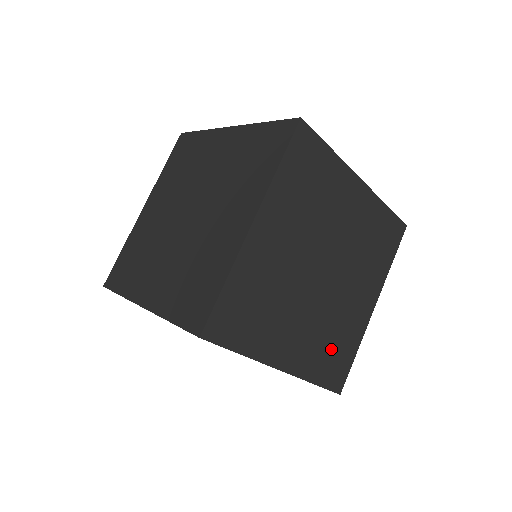
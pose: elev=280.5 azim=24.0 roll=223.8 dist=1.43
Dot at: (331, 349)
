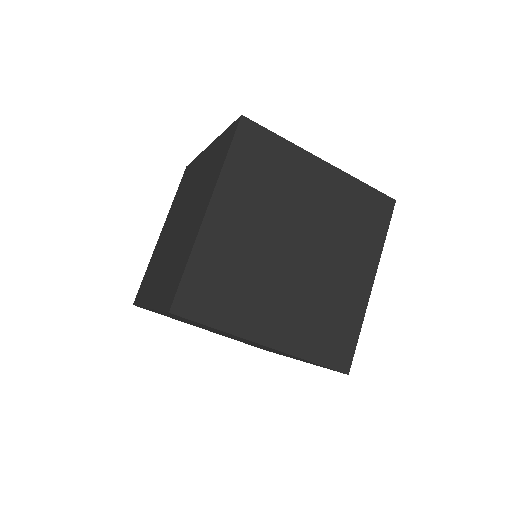
Dot at: (325, 326)
